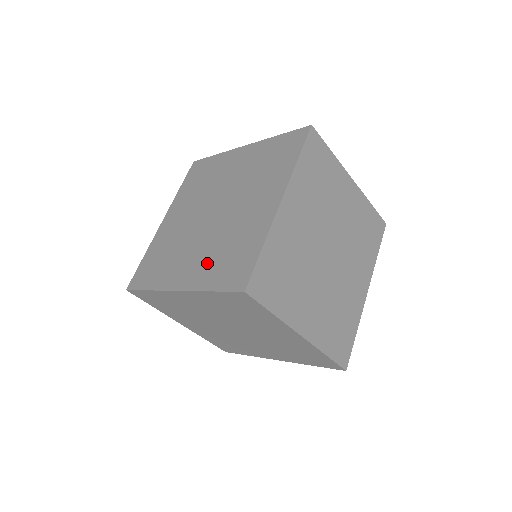
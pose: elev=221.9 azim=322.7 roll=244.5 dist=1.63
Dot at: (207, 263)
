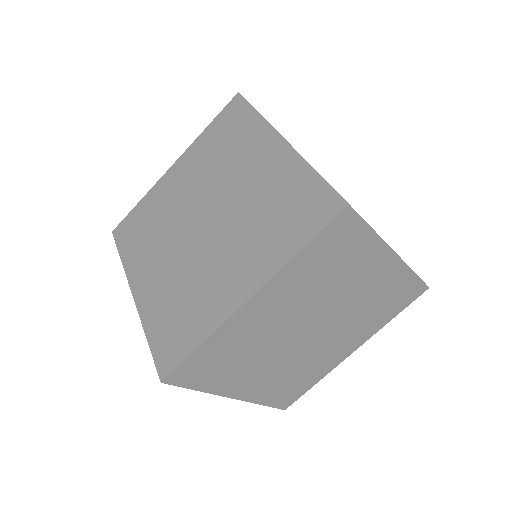
Dot at: (163, 295)
